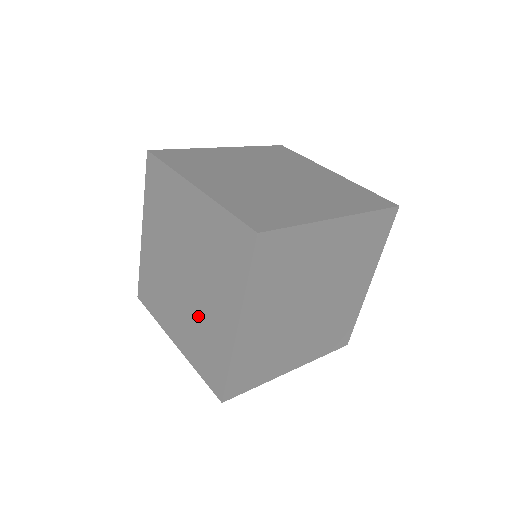
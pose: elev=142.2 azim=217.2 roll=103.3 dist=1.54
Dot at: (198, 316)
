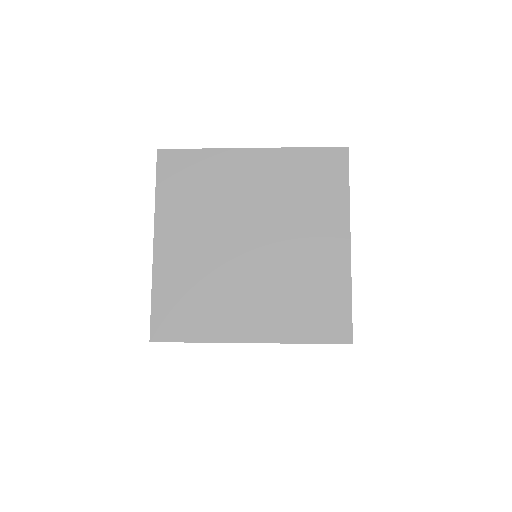
Dot at: (288, 273)
